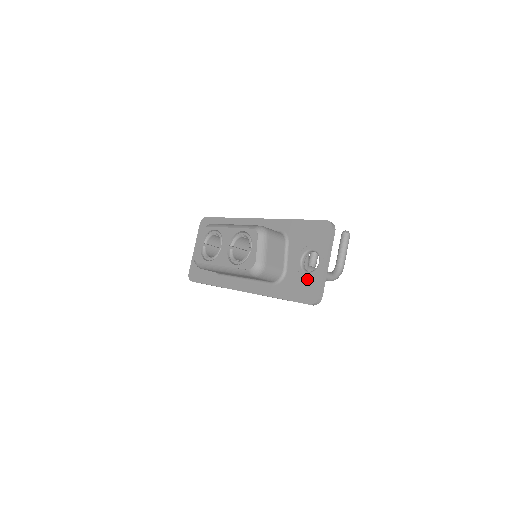
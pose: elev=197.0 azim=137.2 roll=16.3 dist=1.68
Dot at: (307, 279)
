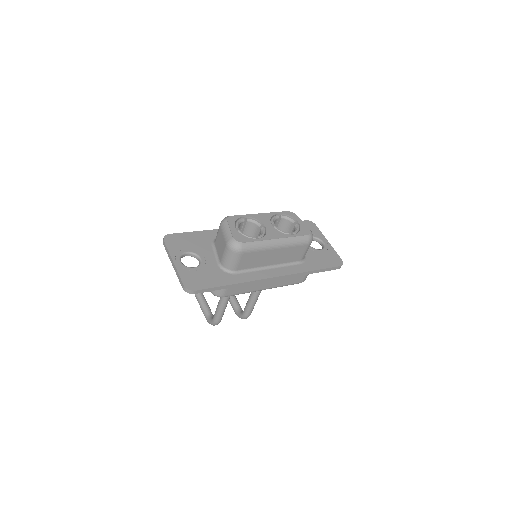
Dot at: (324, 253)
